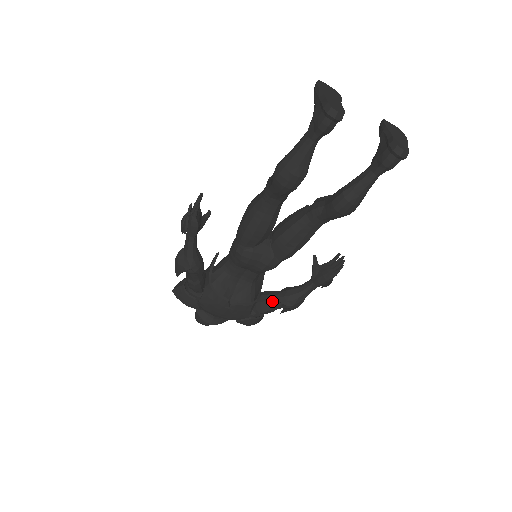
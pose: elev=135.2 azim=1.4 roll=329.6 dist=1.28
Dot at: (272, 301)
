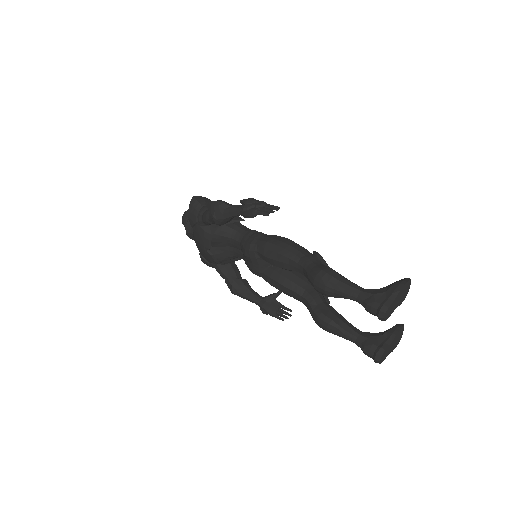
Dot at: (230, 276)
